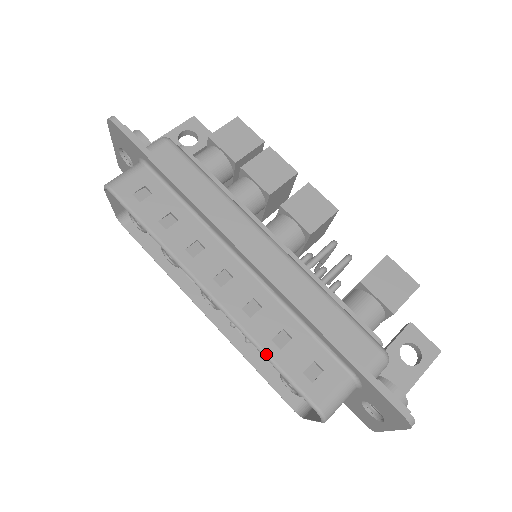
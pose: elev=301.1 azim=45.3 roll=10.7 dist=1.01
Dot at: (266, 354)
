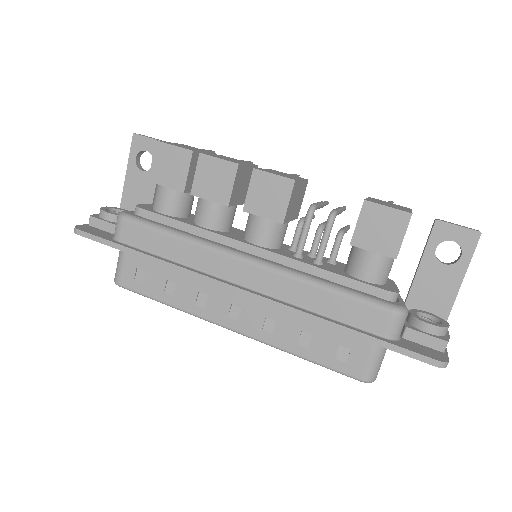
Dot at: (299, 357)
